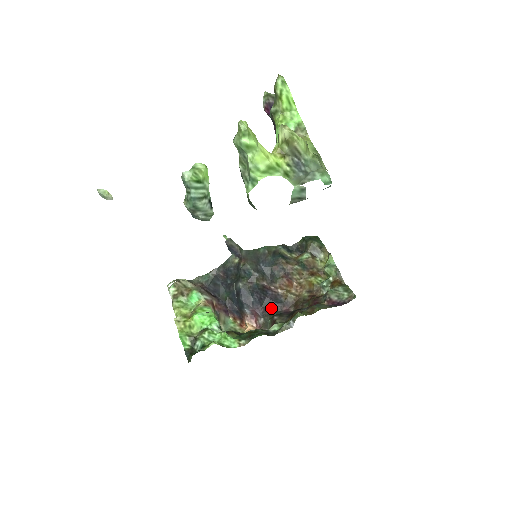
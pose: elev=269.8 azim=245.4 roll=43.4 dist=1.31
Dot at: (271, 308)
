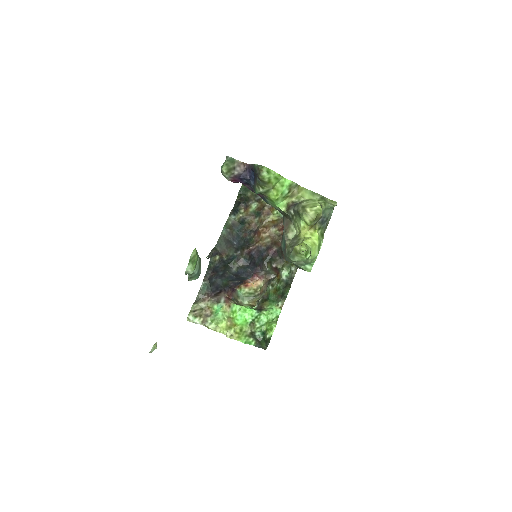
Dot at: (262, 261)
